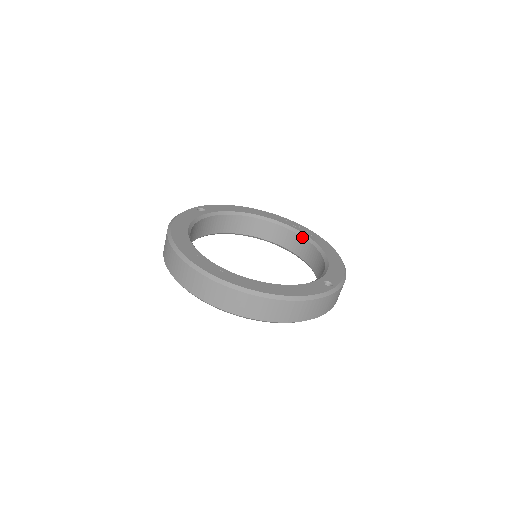
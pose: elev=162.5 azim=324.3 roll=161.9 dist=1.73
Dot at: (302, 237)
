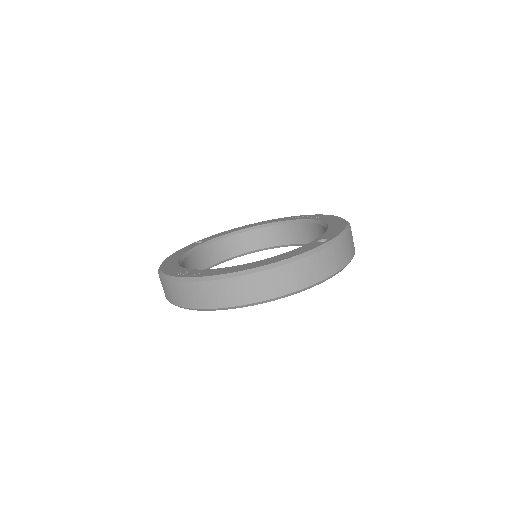
Dot at: (305, 223)
